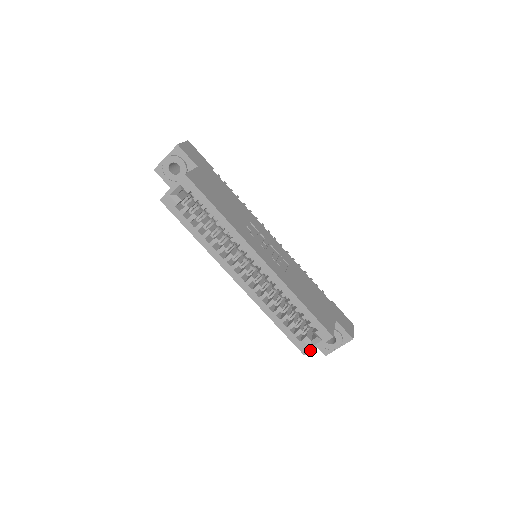
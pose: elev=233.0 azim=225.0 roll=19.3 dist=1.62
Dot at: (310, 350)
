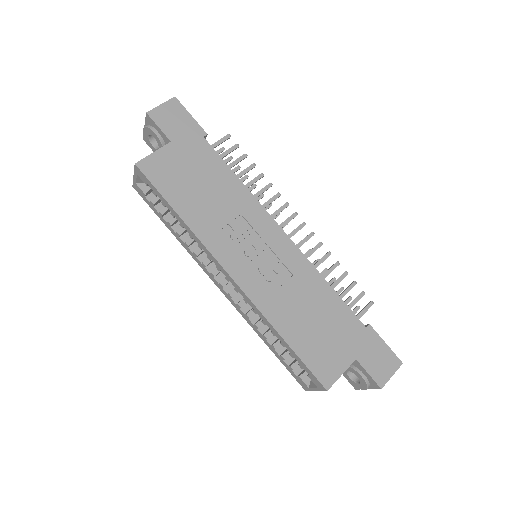
Dot at: (309, 390)
